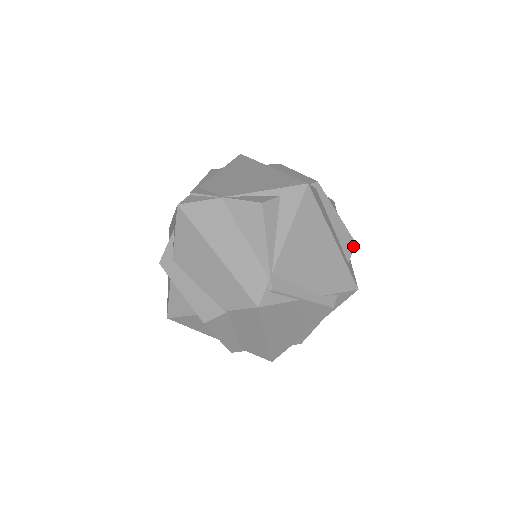
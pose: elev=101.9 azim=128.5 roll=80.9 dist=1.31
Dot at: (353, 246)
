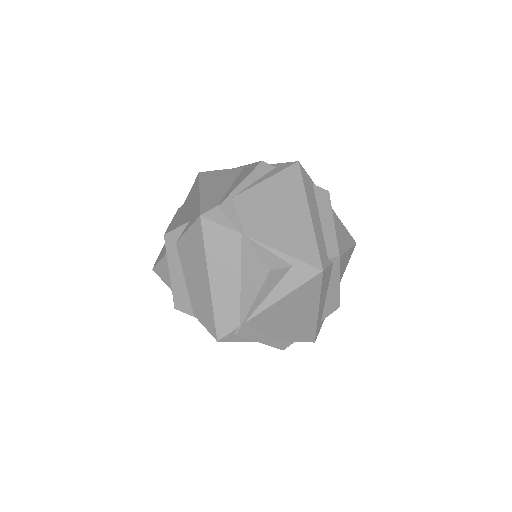
Dot at: (335, 309)
